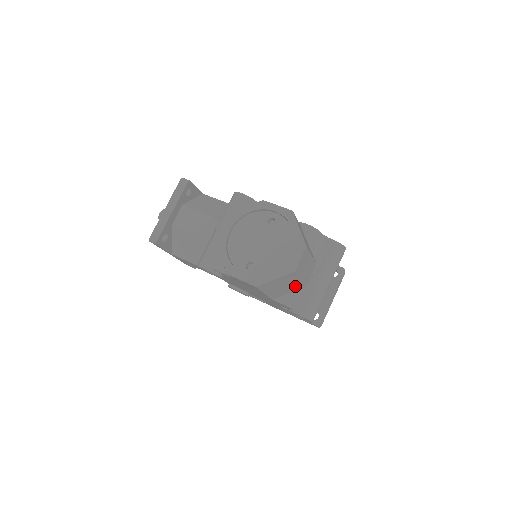
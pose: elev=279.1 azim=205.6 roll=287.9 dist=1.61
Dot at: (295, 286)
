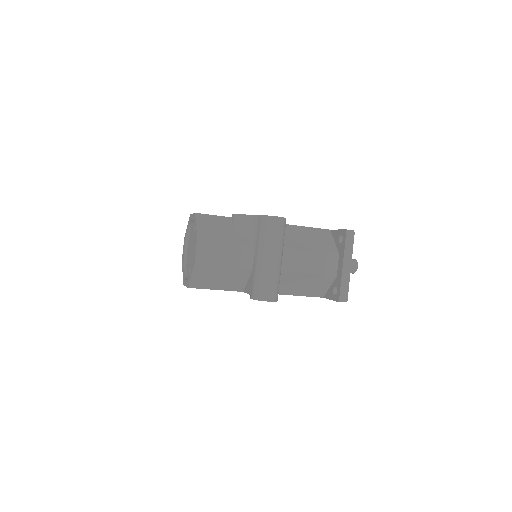
Dot at: (237, 273)
